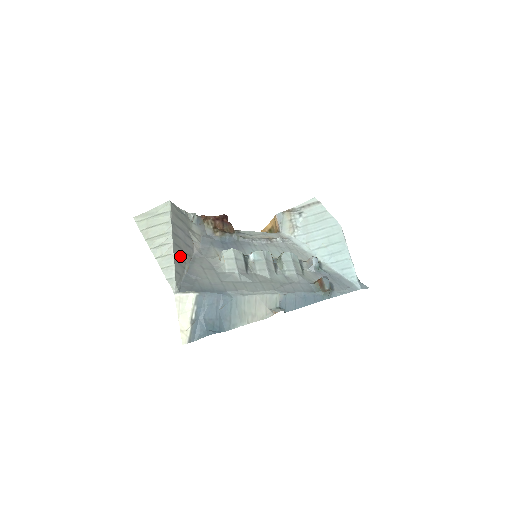
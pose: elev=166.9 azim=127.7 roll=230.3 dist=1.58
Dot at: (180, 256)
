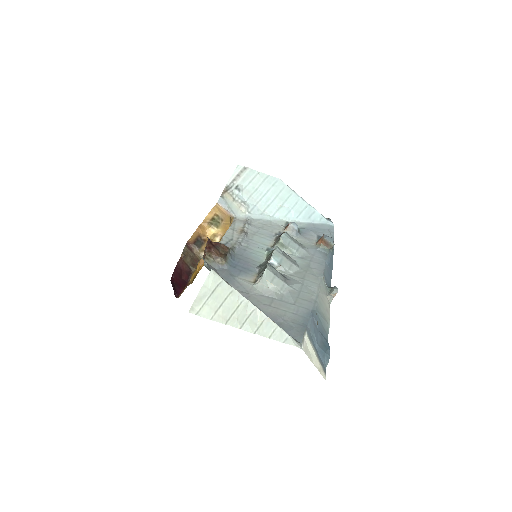
Dot at: occluded
